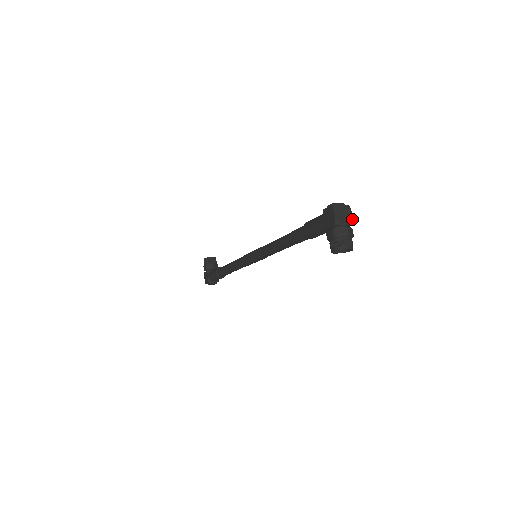
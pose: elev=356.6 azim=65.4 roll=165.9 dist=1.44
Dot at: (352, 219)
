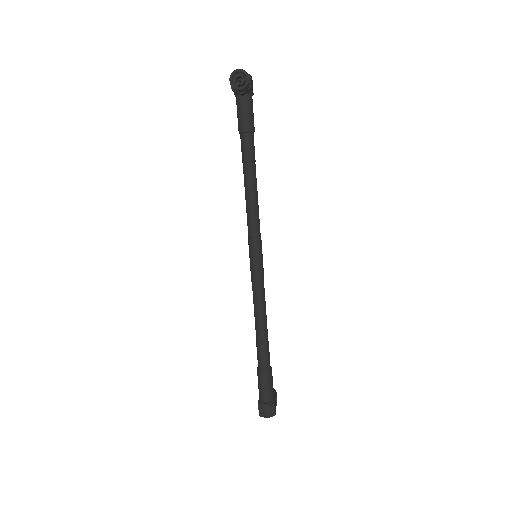
Dot at: occluded
